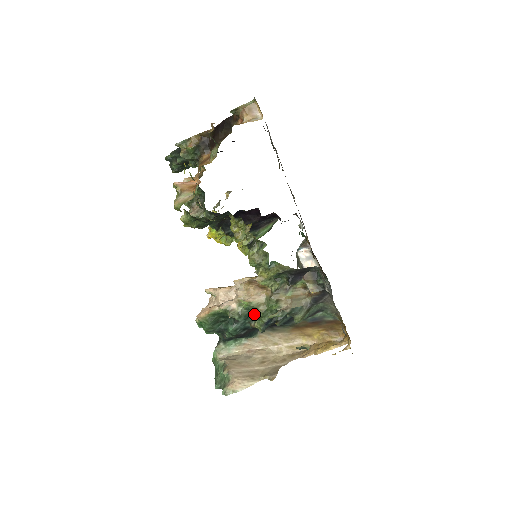
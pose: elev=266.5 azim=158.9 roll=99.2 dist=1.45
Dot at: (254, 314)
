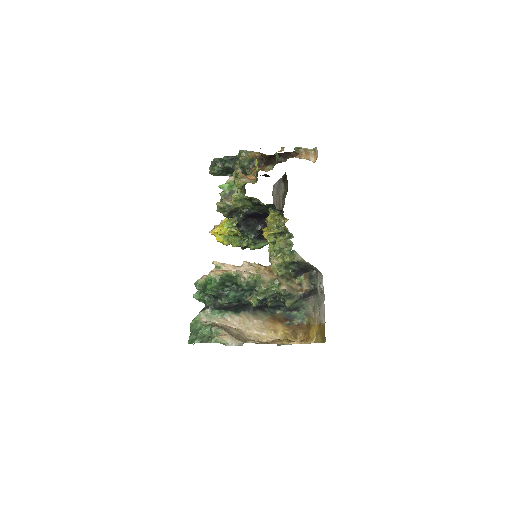
Dot at: (255, 289)
